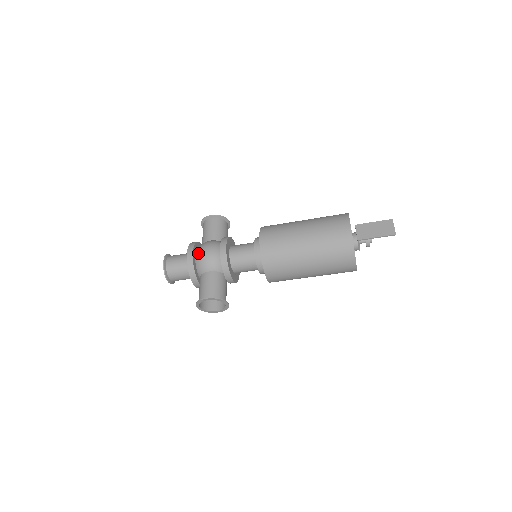
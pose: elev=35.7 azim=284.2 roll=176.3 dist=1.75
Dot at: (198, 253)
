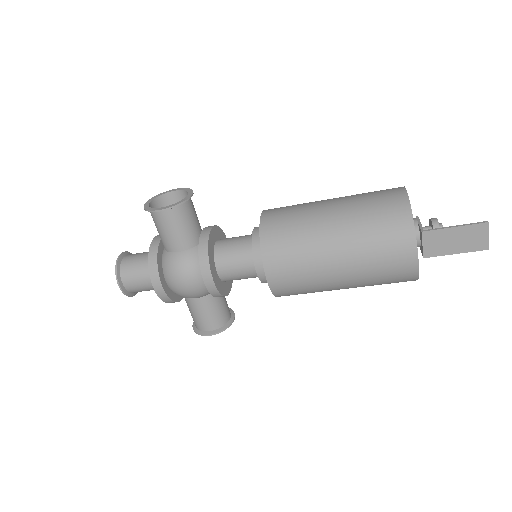
Dot at: (170, 284)
